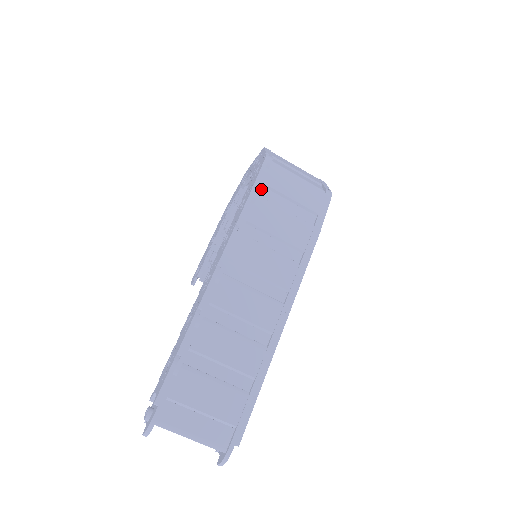
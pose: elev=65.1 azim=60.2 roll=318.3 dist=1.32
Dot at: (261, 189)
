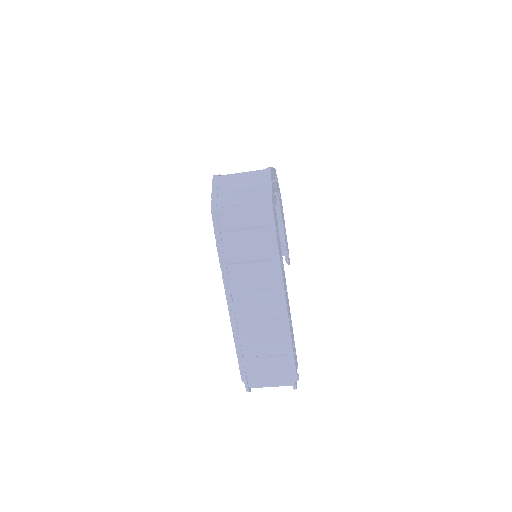
Dot at: (222, 235)
